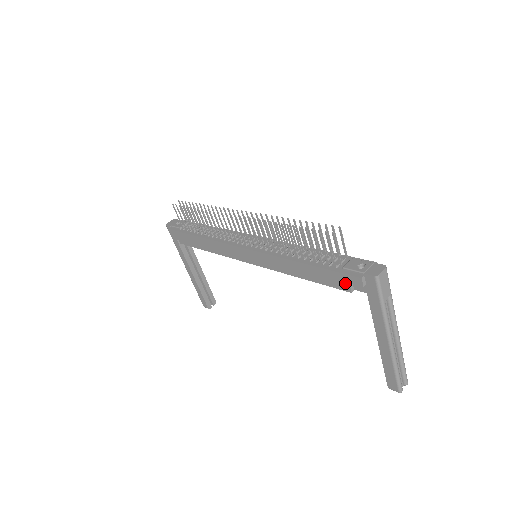
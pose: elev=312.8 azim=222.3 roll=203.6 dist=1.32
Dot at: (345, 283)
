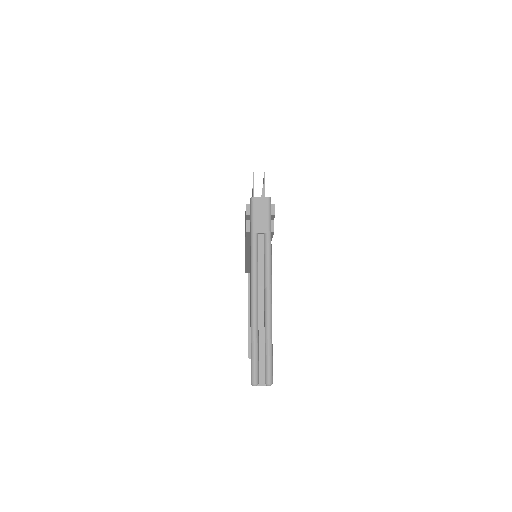
Dot at: occluded
